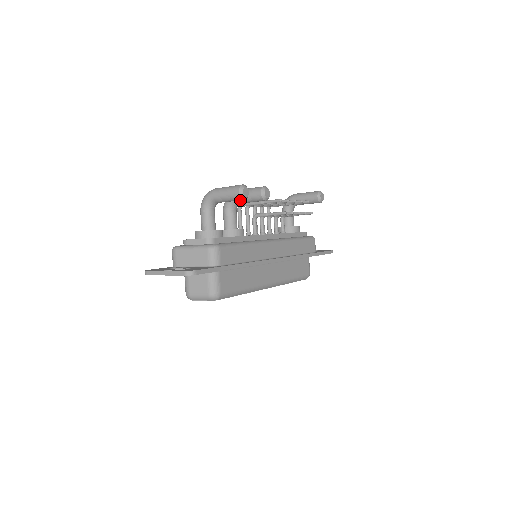
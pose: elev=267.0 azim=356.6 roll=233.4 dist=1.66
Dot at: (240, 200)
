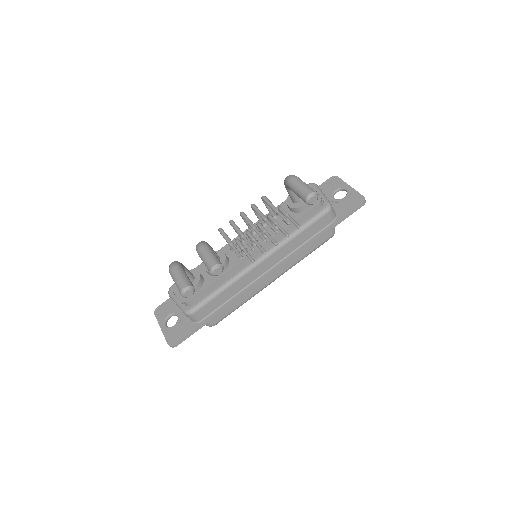
Dot at: occluded
